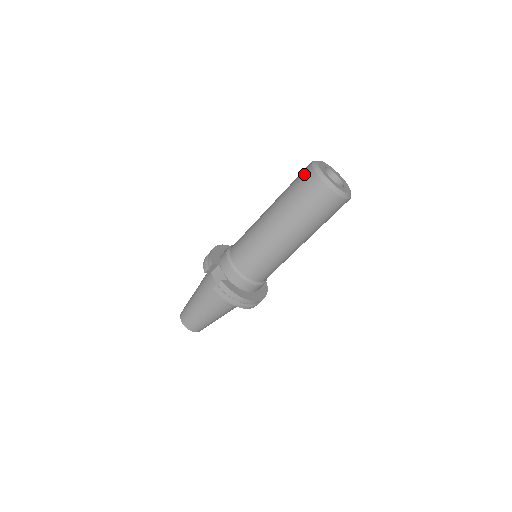
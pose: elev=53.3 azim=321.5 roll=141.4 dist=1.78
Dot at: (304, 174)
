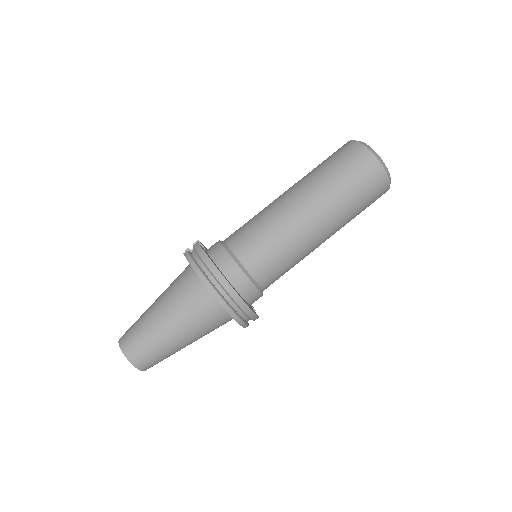
Dot at: occluded
